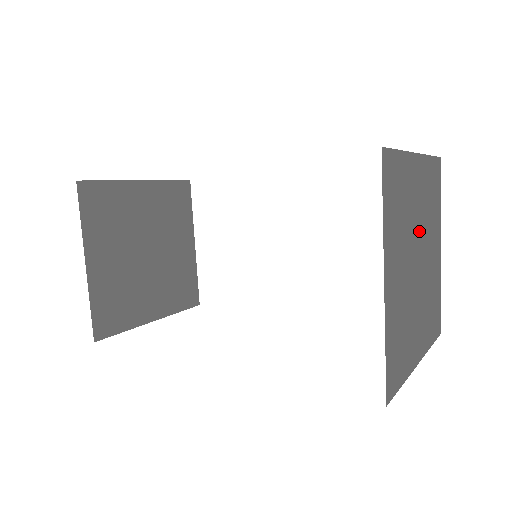
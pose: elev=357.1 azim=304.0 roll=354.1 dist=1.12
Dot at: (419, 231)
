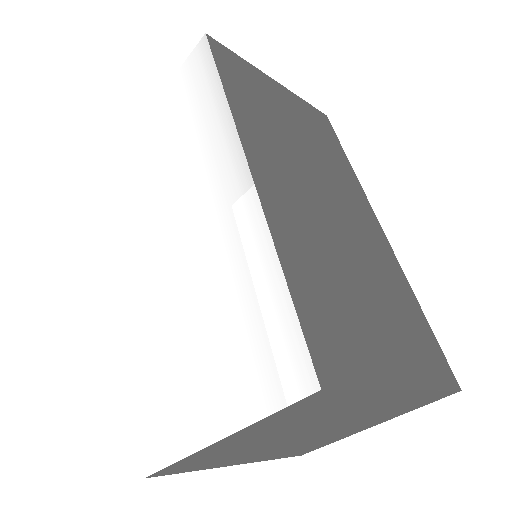
Dot at: (291, 433)
